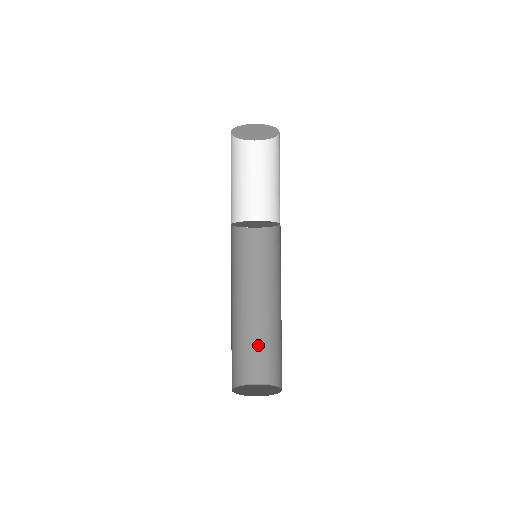
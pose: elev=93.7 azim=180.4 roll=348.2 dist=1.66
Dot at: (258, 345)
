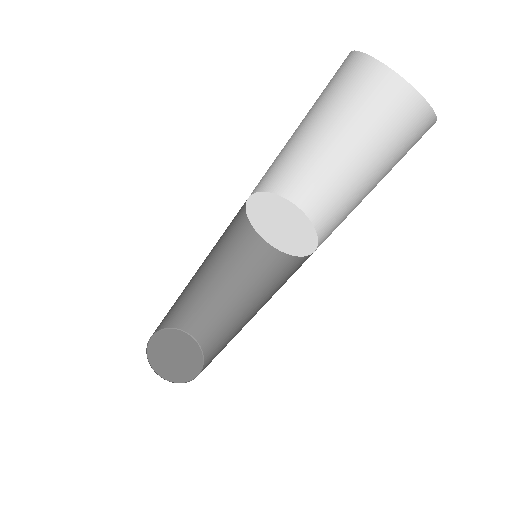
Dot at: (207, 307)
